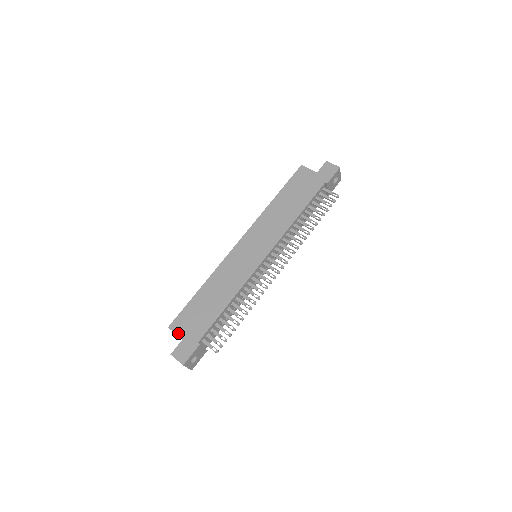
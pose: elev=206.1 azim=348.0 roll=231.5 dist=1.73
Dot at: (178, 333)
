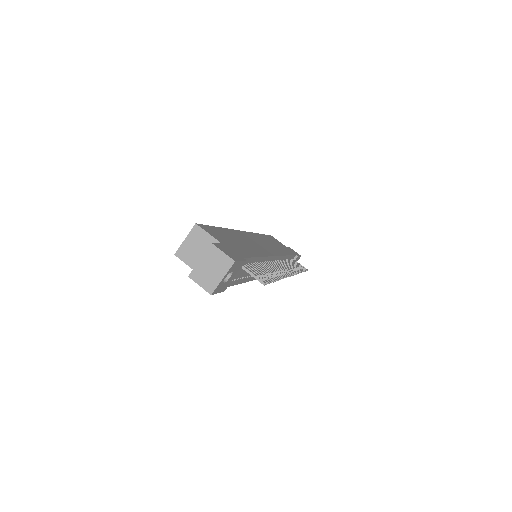
Dot at: (213, 235)
